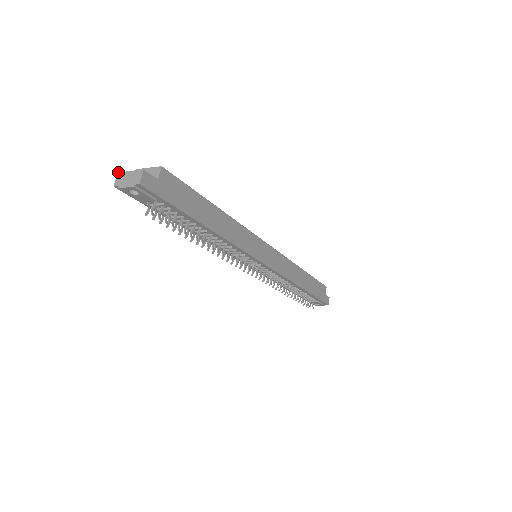
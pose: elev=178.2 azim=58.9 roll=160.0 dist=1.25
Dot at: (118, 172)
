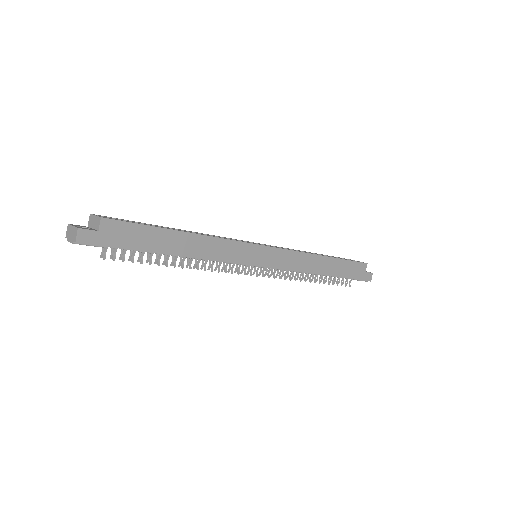
Dot at: (68, 224)
